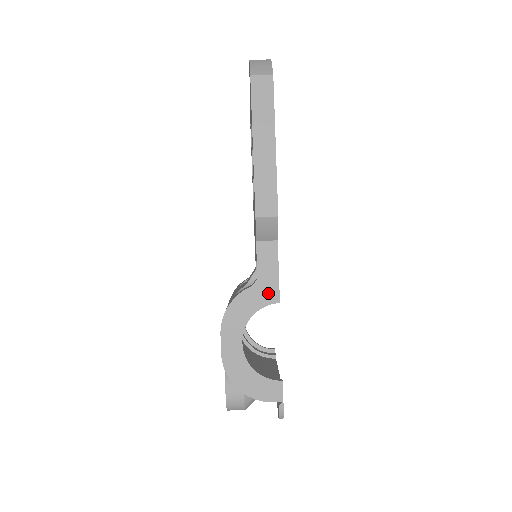
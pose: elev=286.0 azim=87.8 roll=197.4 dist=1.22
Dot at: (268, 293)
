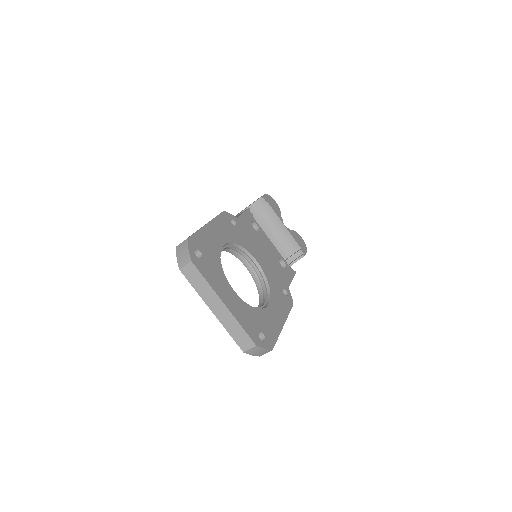
Dot at: occluded
